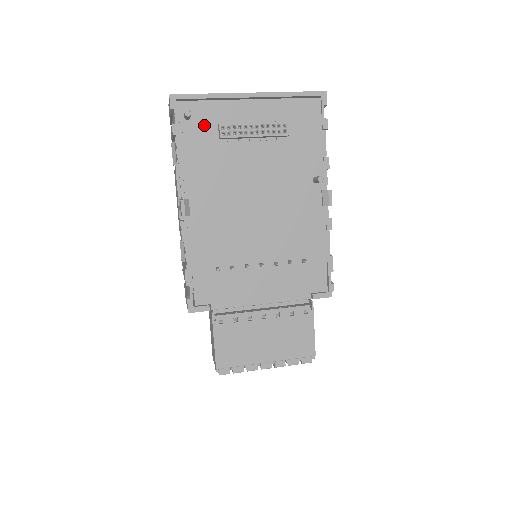
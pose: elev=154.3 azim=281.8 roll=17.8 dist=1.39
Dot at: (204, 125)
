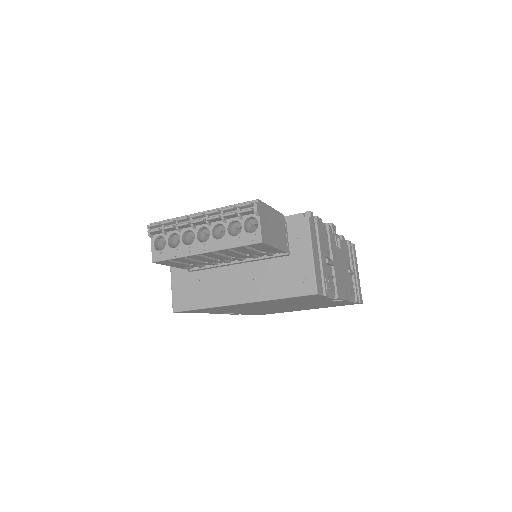
Dot at: occluded
